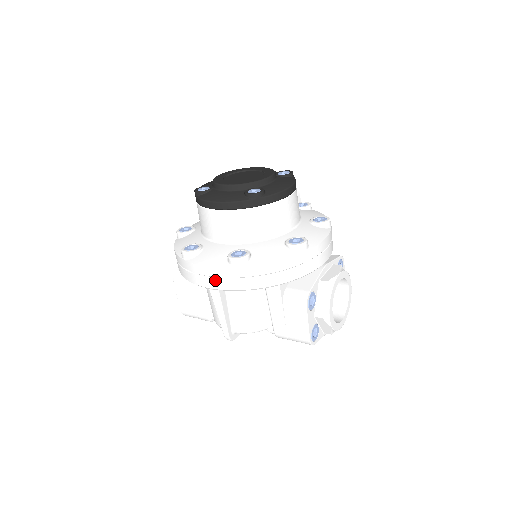
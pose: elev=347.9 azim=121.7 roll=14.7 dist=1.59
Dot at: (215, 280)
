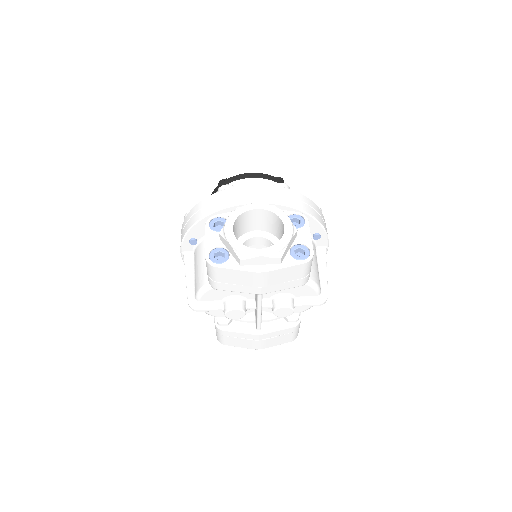
Dot at: occluded
